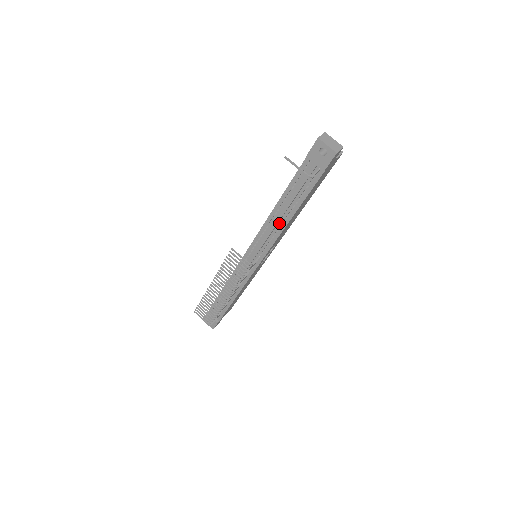
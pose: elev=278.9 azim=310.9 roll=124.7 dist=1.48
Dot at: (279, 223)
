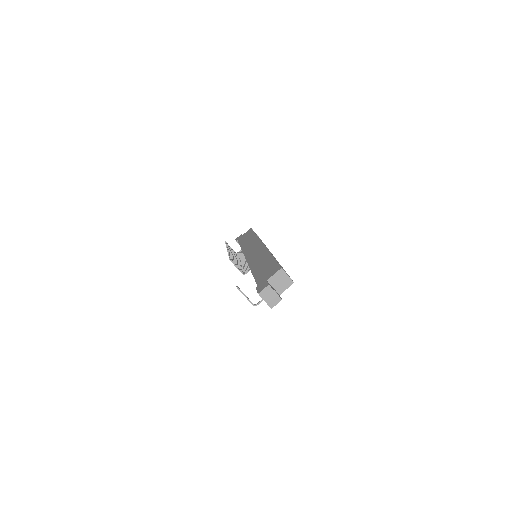
Dot at: occluded
